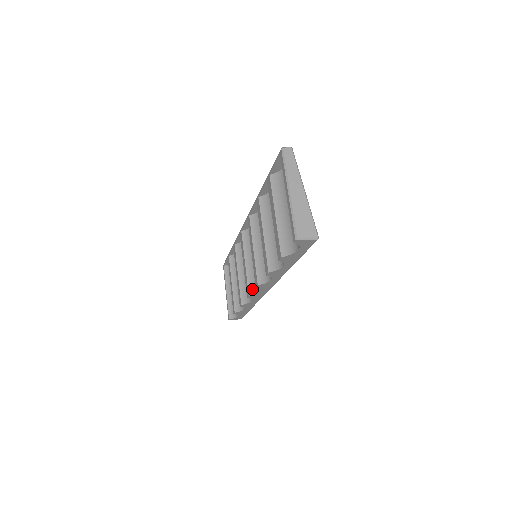
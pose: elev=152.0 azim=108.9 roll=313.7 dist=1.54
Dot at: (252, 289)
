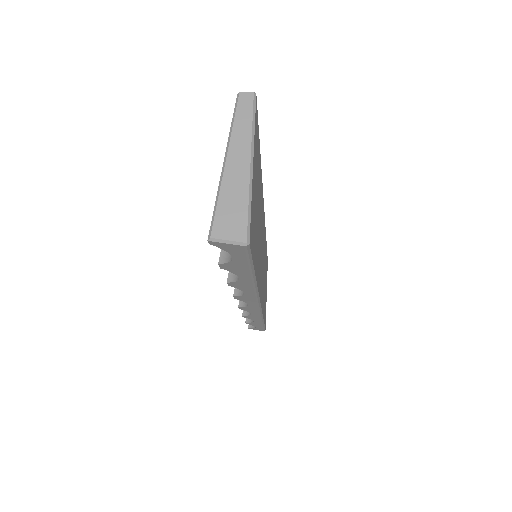
Dot at: occluded
